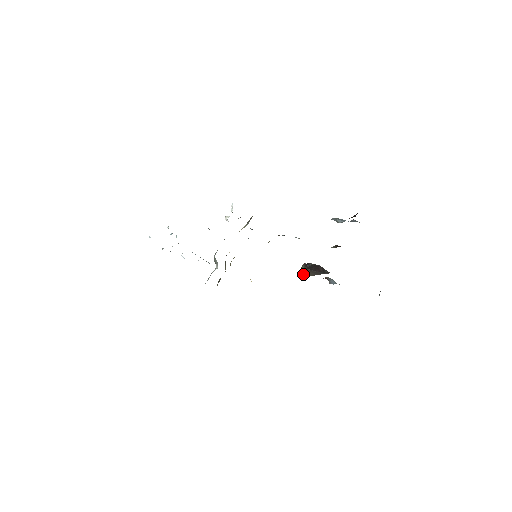
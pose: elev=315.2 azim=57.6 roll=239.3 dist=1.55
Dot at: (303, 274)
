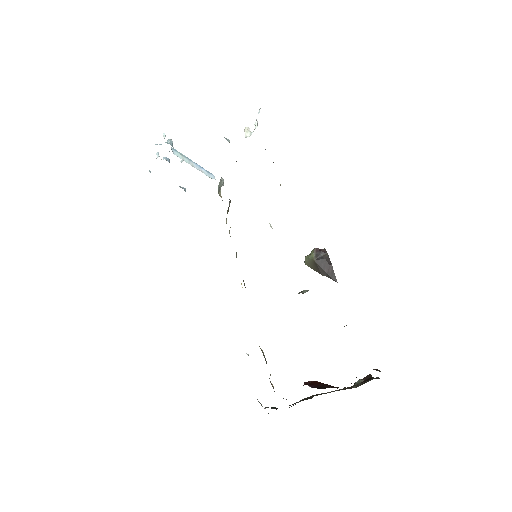
Dot at: (309, 264)
